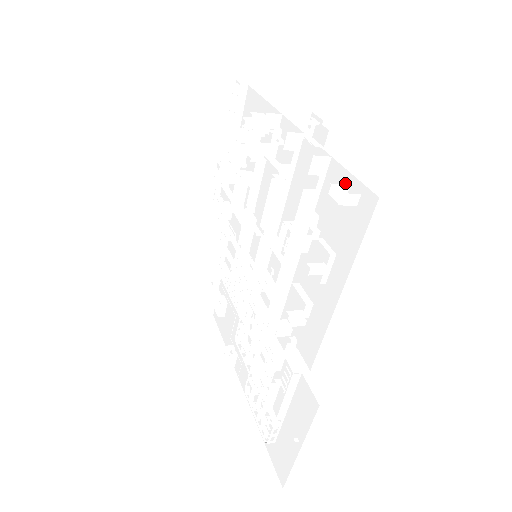
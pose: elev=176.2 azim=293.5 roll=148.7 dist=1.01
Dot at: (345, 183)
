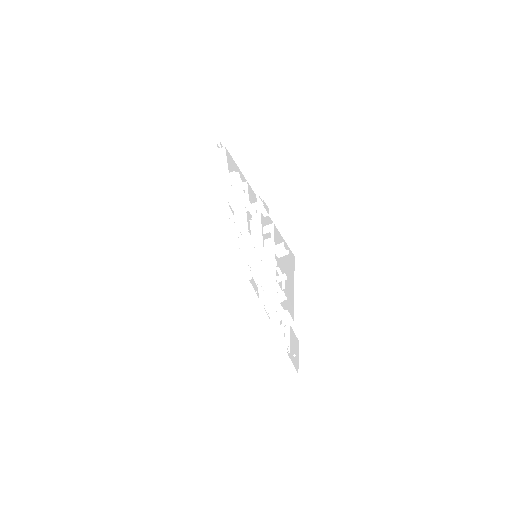
Dot at: (282, 240)
